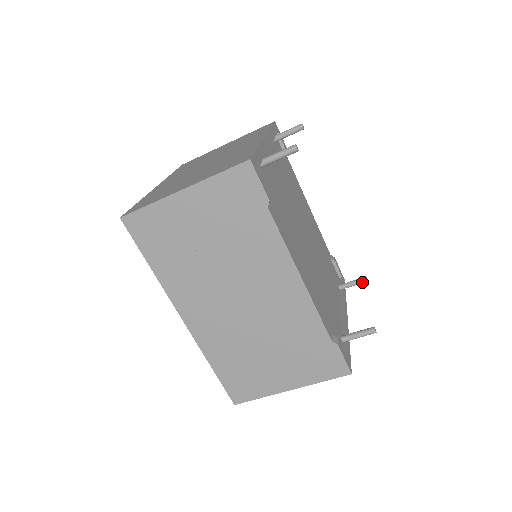
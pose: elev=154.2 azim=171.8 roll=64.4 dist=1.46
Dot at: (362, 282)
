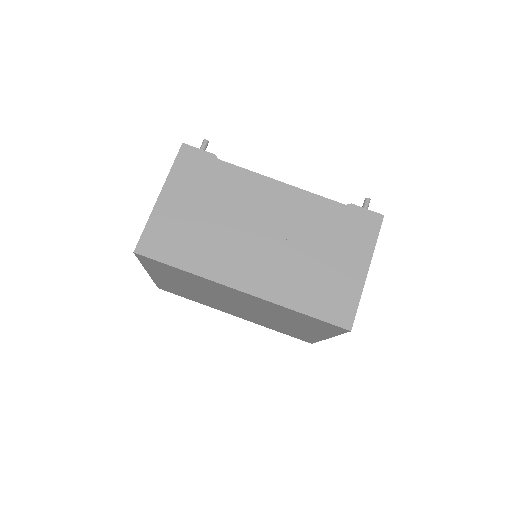
Dot at: occluded
